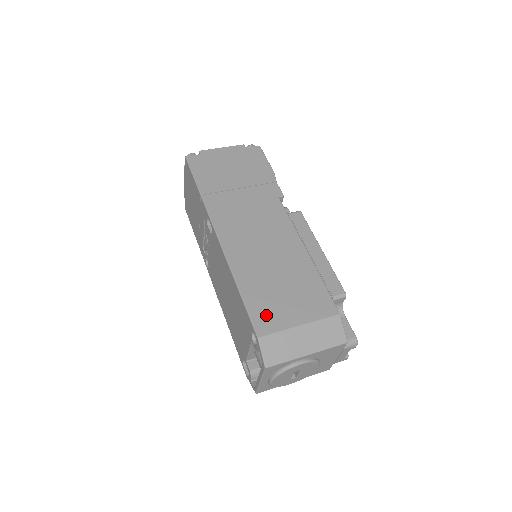
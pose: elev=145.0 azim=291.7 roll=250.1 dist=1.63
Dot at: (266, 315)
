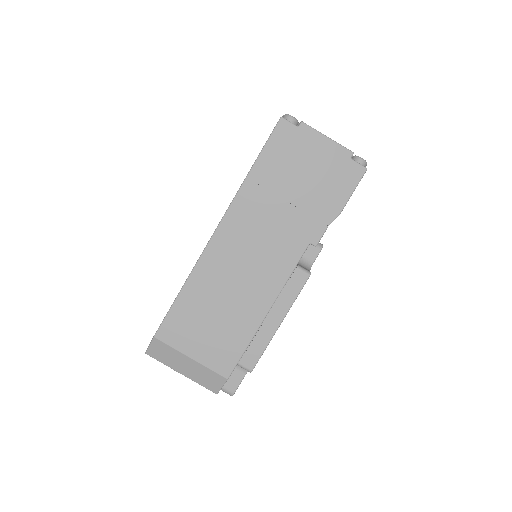
Dot at: (177, 328)
